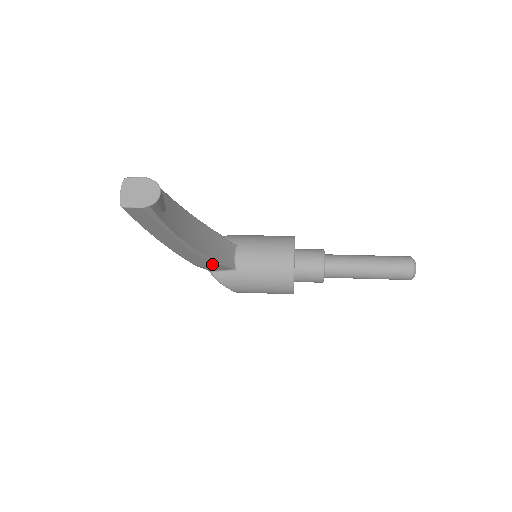
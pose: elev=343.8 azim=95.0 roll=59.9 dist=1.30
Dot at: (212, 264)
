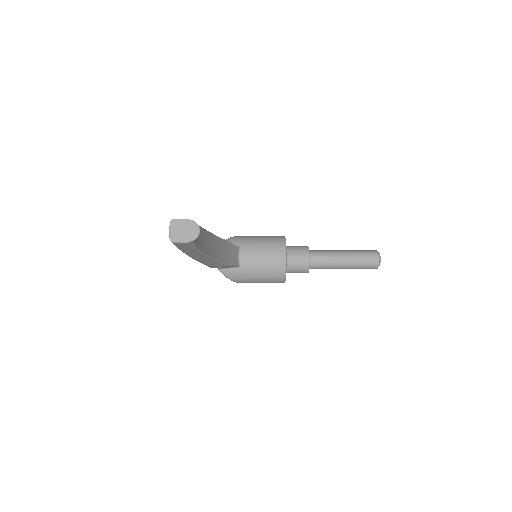
Dot at: (223, 266)
